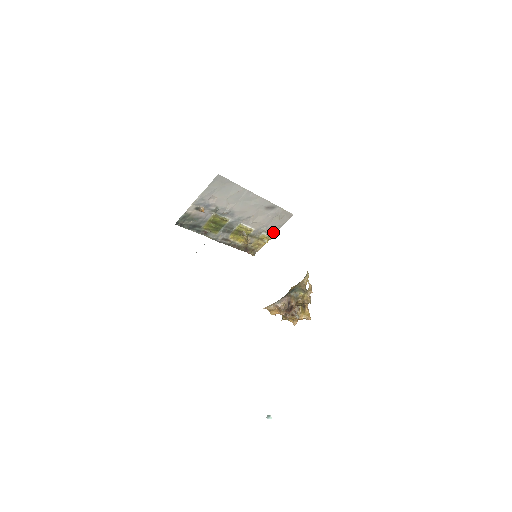
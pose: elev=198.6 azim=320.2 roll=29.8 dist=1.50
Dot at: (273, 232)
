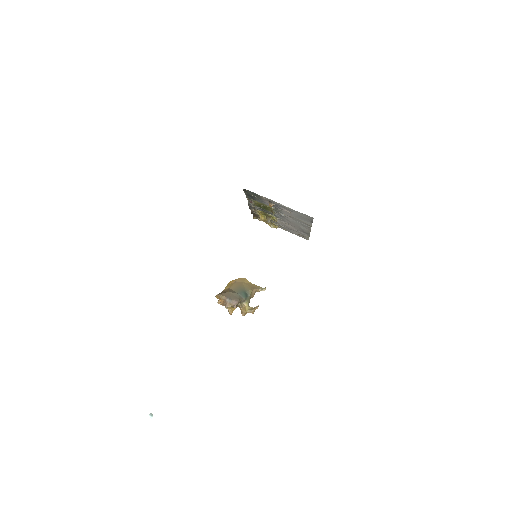
Dot at: (284, 229)
